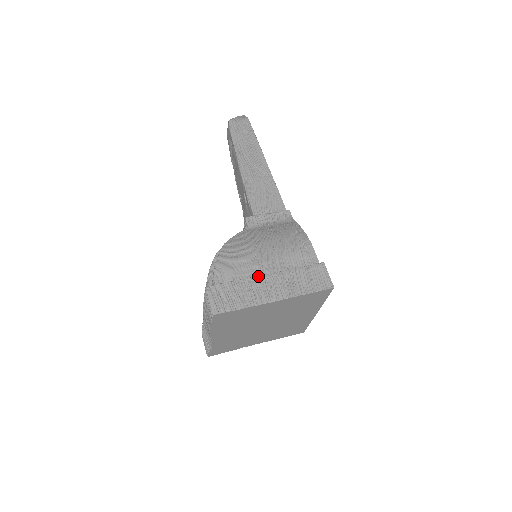
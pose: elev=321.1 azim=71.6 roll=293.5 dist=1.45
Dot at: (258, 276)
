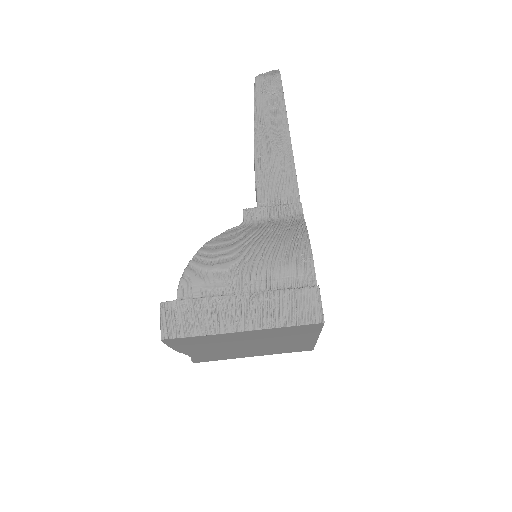
Dot at: (228, 295)
